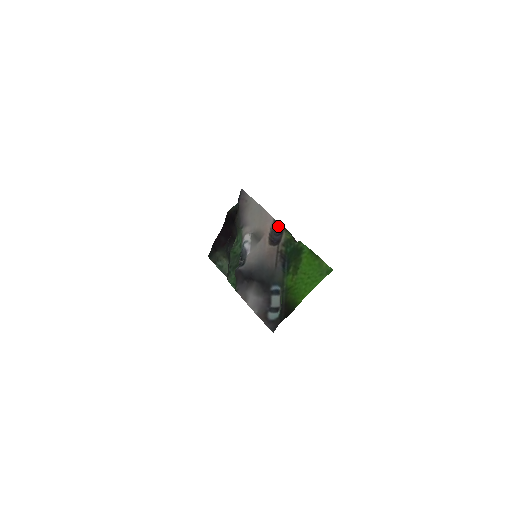
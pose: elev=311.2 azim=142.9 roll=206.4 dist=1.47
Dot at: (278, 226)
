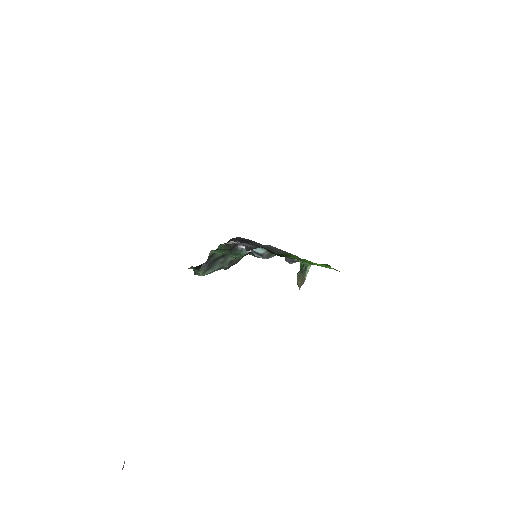
Dot at: (291, 262)
